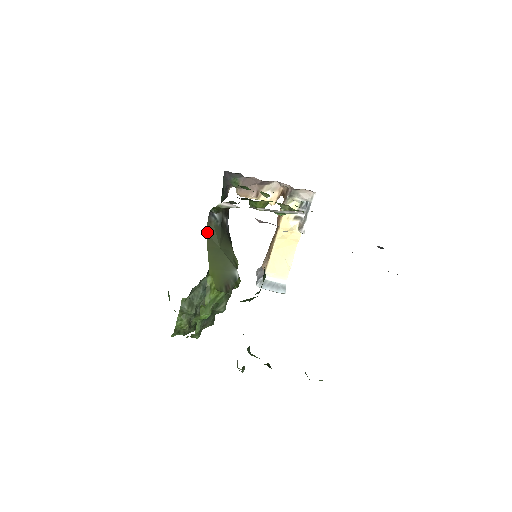
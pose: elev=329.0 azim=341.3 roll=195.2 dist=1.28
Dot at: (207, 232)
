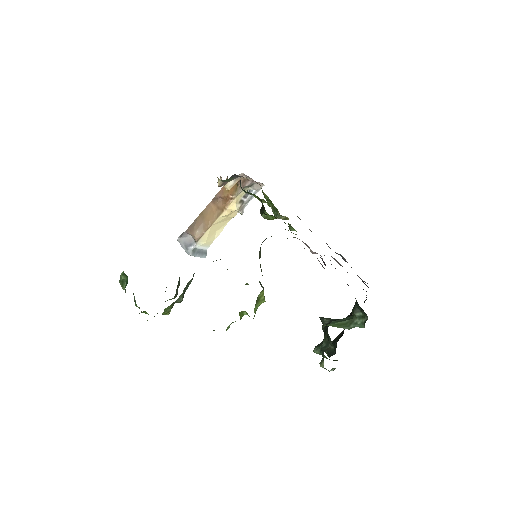
Dot at: (259, 252)
